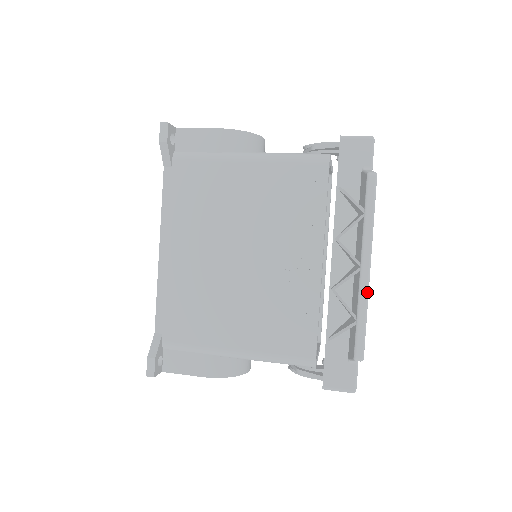
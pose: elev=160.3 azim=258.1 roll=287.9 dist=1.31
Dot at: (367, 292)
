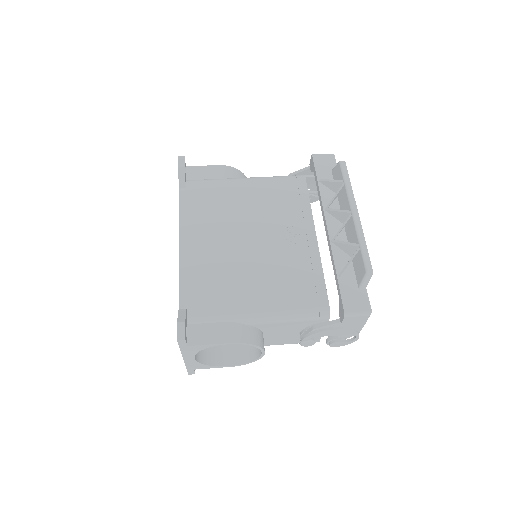
Dot at: (361, 227)
